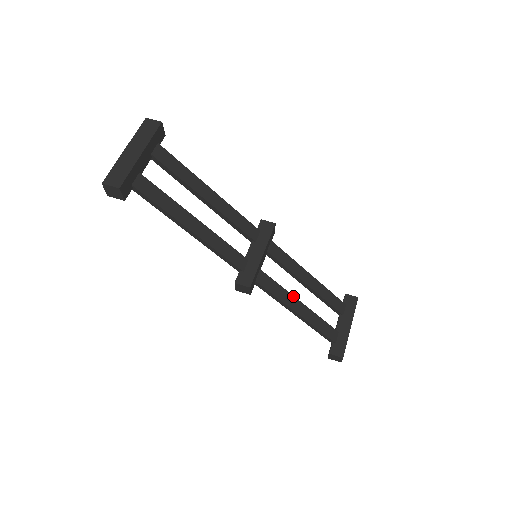
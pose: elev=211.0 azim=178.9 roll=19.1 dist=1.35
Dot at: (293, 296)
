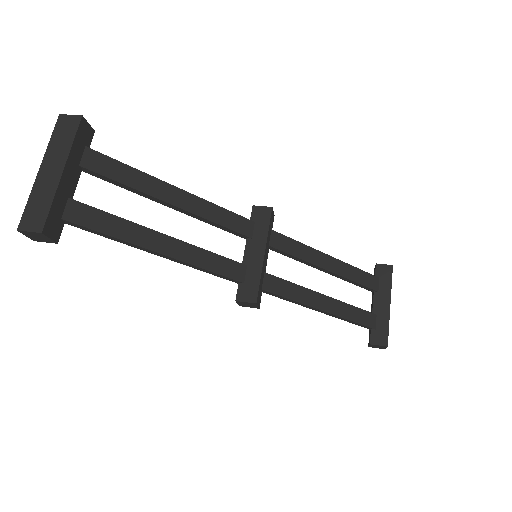
Dot at: (313, 291)
